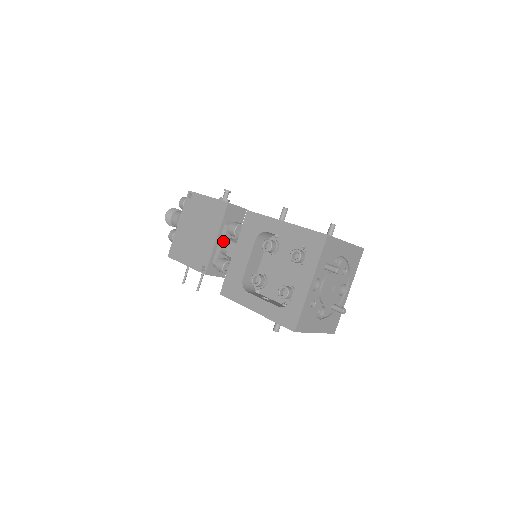
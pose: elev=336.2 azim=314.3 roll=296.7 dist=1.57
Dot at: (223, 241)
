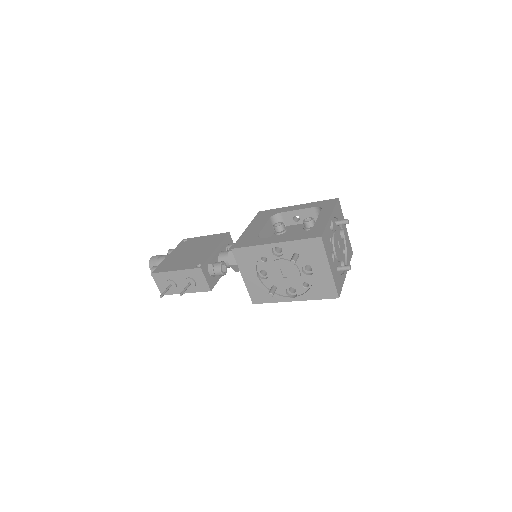
Dot at: (222, 251)
